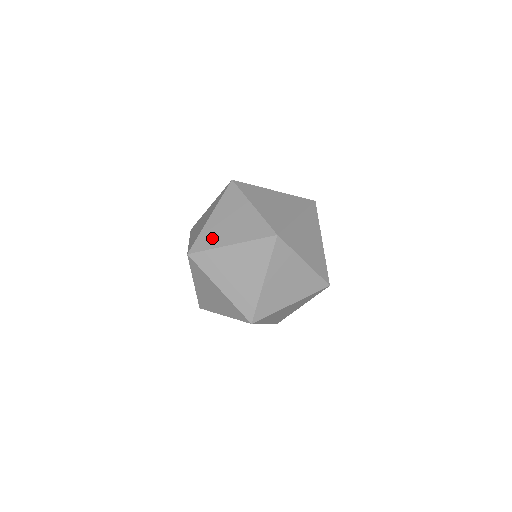
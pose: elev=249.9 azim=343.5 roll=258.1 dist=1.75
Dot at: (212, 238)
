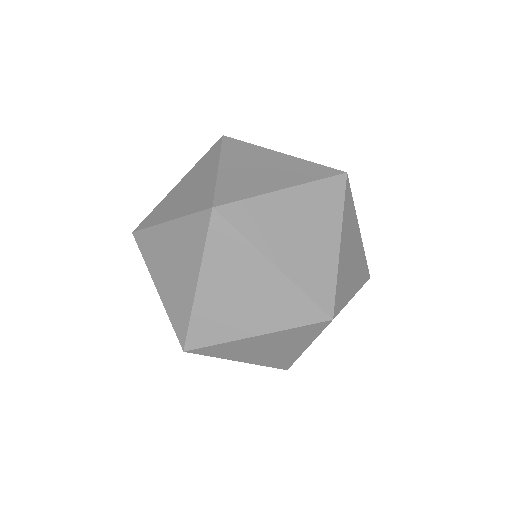
Dot at: (217, 325)
